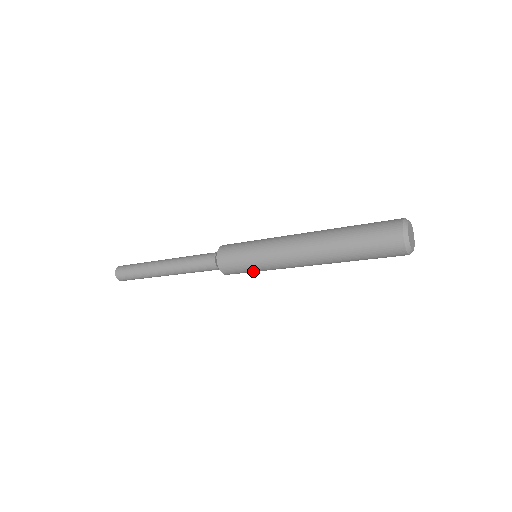
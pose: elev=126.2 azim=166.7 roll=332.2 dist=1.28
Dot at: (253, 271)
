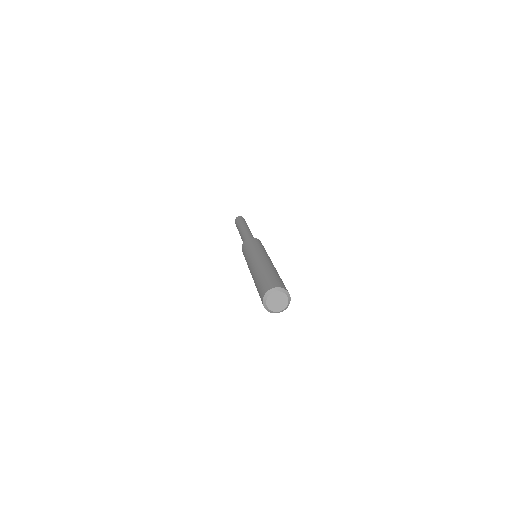
Dot at: occluded
